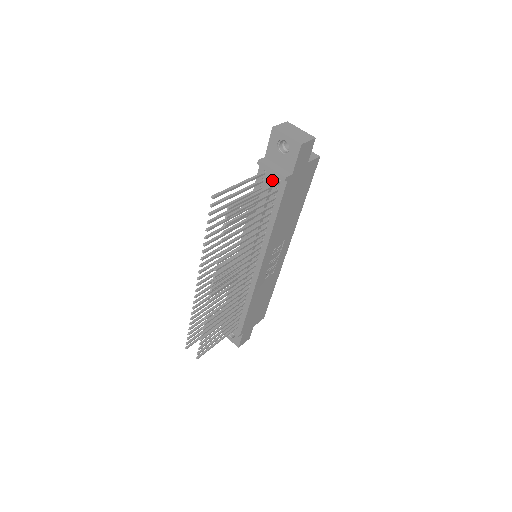
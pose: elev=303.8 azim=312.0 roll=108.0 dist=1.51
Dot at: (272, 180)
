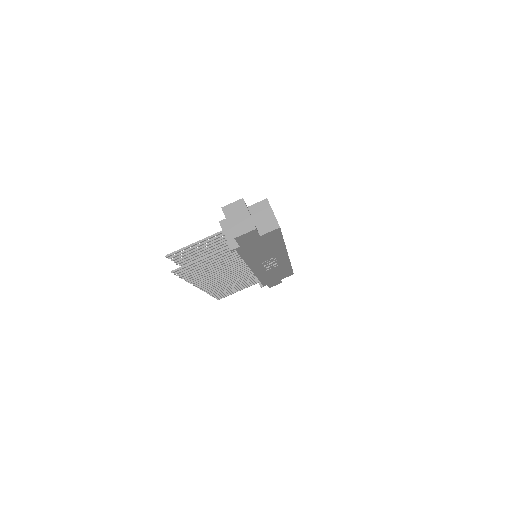
Dot at: occluded
